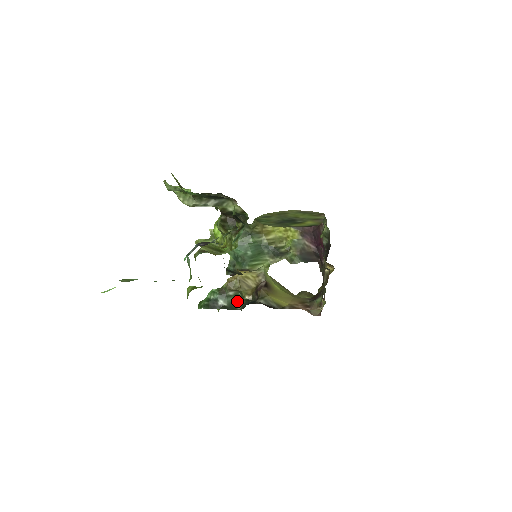
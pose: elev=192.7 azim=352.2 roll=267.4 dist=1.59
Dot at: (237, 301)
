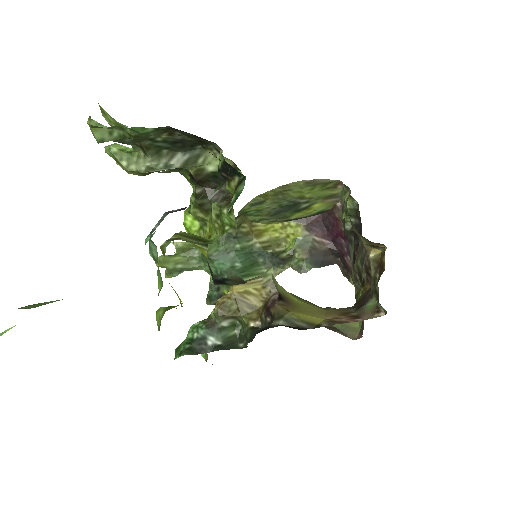
Dot at: (236, 335)
